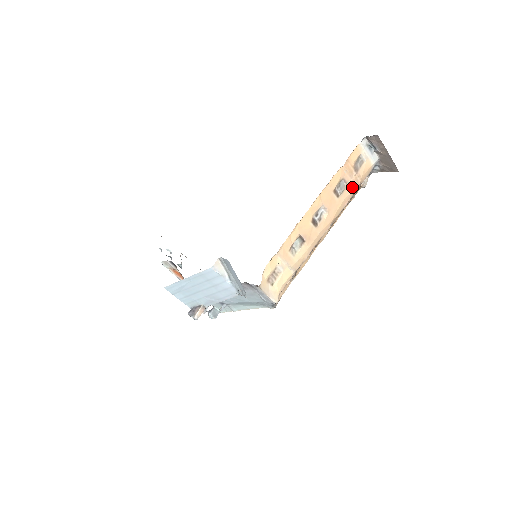
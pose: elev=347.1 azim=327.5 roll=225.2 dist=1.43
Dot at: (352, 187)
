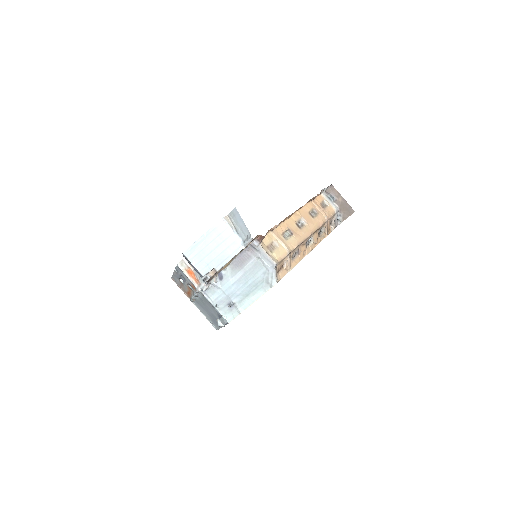
Dot at: (322, 216)
